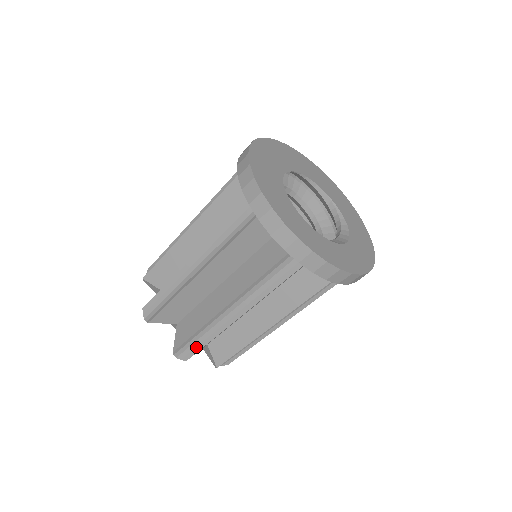
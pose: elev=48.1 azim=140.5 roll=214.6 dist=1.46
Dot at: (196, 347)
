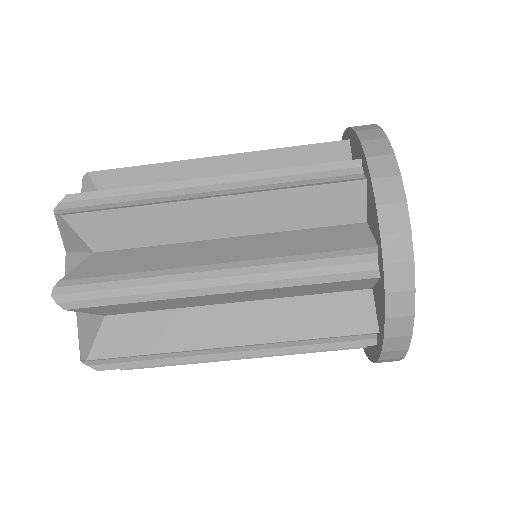
Dot at: (103, 298)
